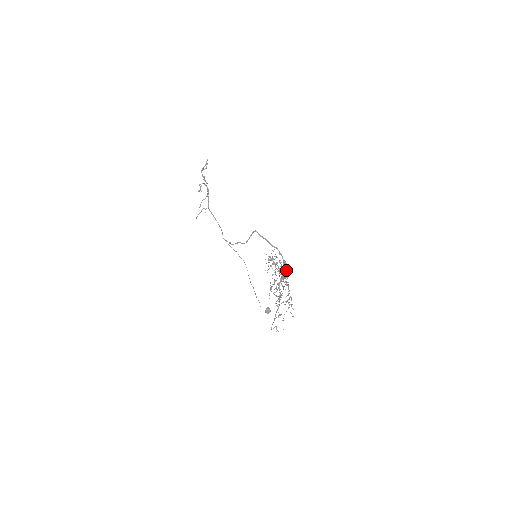
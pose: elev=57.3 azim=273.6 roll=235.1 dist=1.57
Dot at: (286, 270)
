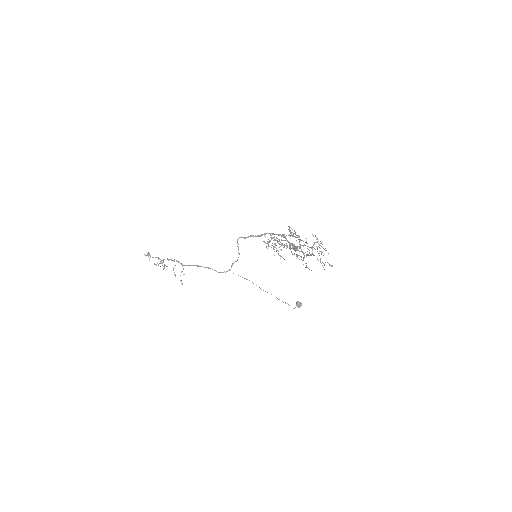
Dot at: (288, 235)
